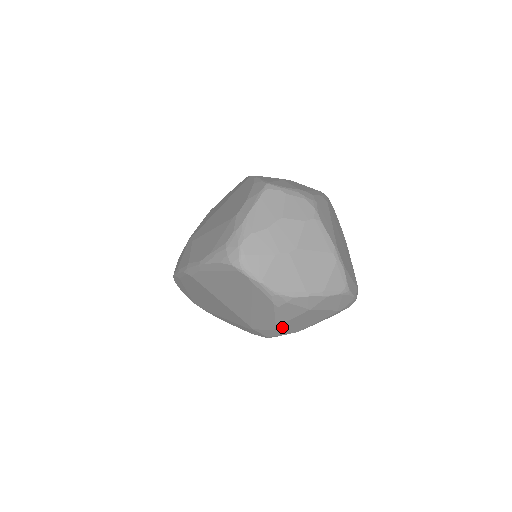
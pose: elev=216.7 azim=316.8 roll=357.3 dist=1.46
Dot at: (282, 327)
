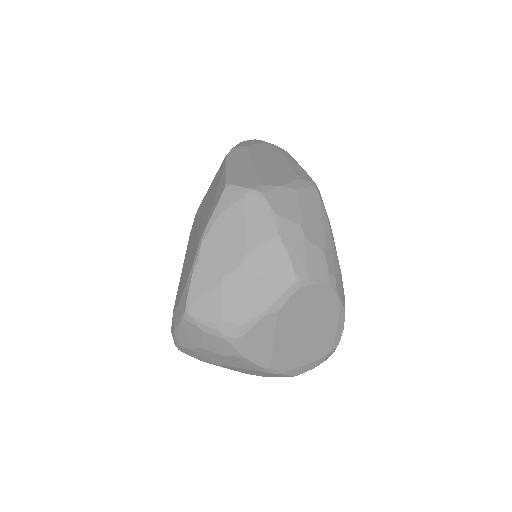
Dot at: occluded
